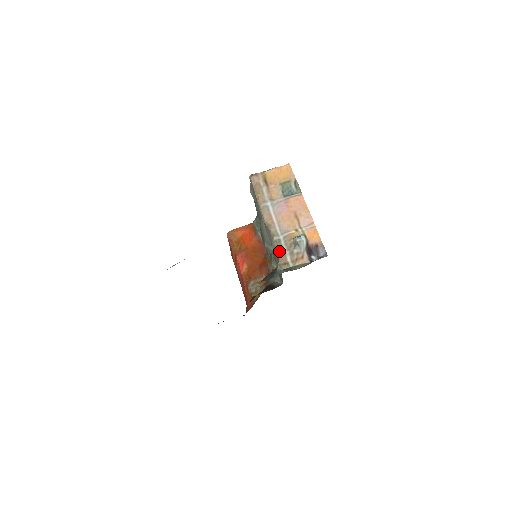
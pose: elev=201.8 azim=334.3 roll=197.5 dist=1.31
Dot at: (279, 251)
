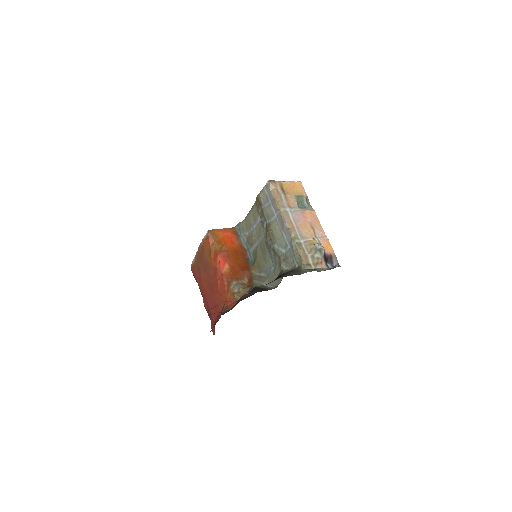
Dot at: (302, 253)
